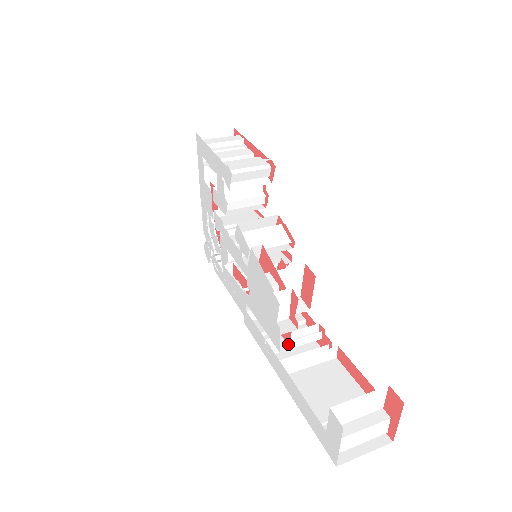
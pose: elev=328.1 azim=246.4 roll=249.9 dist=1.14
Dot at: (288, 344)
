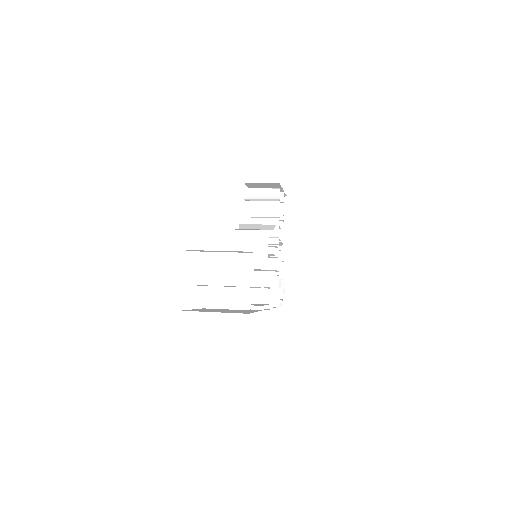
Dot at: occluded
